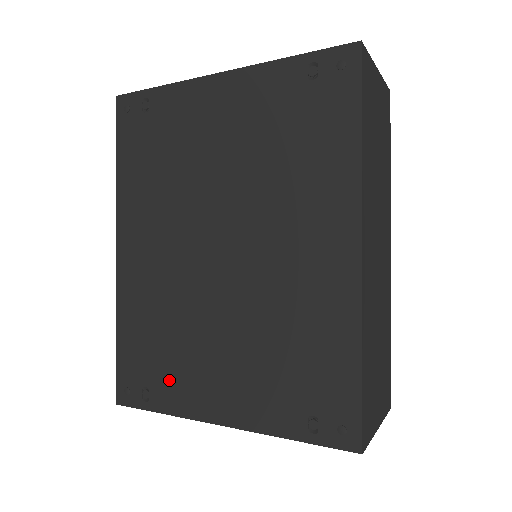
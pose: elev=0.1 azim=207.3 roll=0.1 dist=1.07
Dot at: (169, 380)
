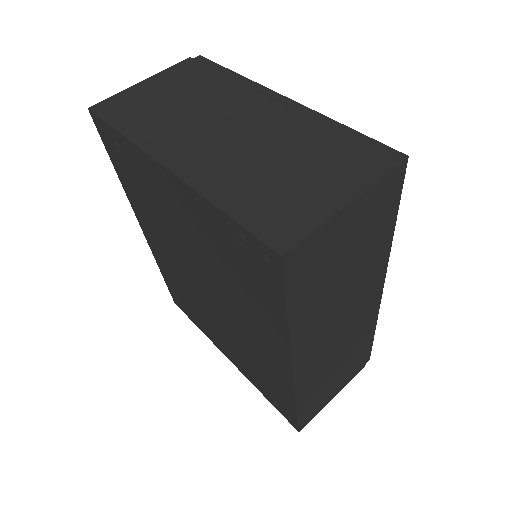
Dot at: (197, 319)
